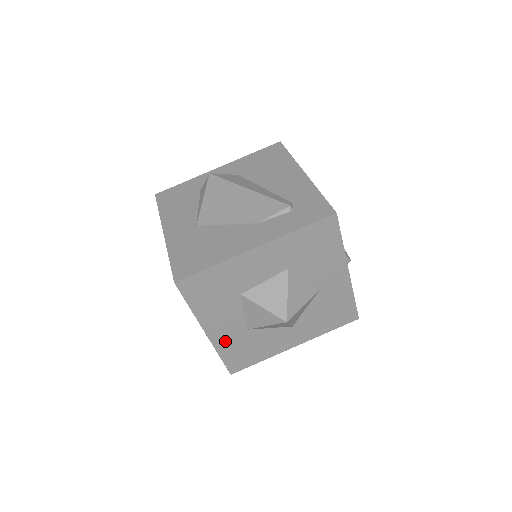
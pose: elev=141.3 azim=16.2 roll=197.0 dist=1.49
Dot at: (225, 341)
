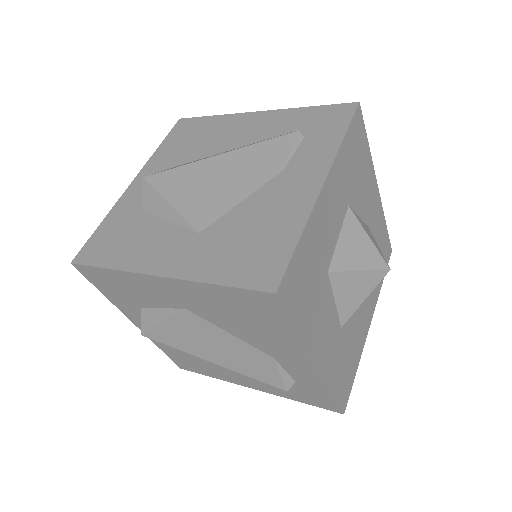
Dot at: (331, 363)
